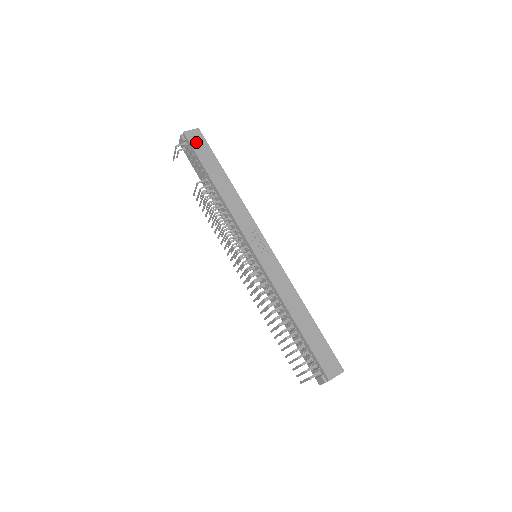
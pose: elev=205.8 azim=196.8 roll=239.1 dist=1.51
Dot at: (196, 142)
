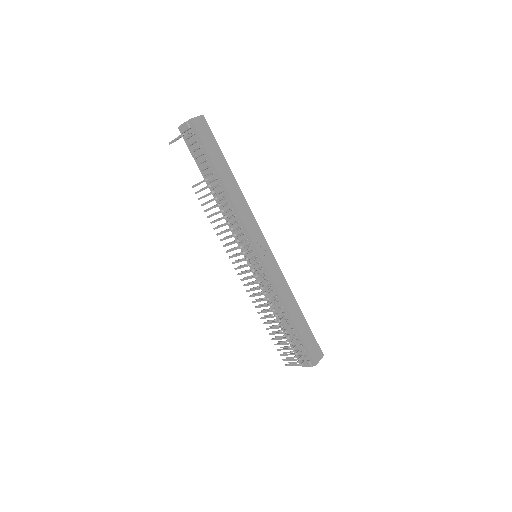
Dot at: (203, 132)
